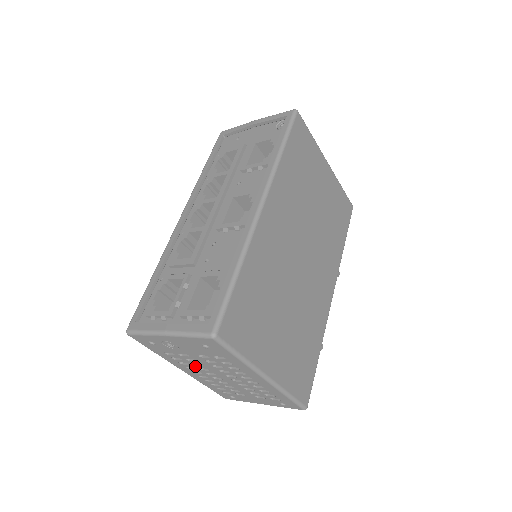
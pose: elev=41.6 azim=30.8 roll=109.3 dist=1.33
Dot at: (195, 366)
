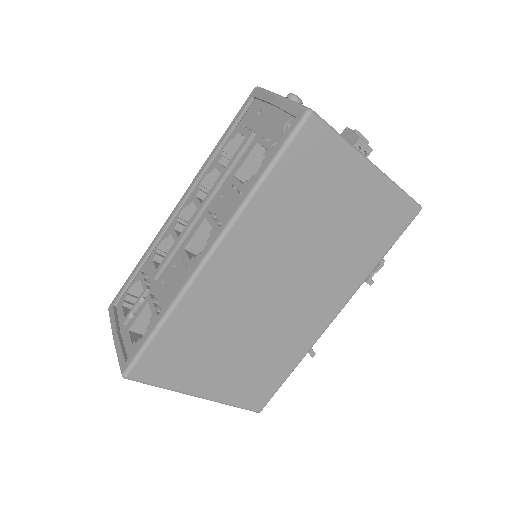
Dot at: occluded
